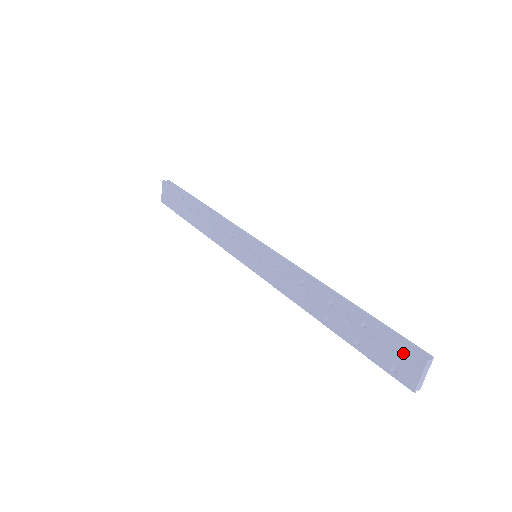
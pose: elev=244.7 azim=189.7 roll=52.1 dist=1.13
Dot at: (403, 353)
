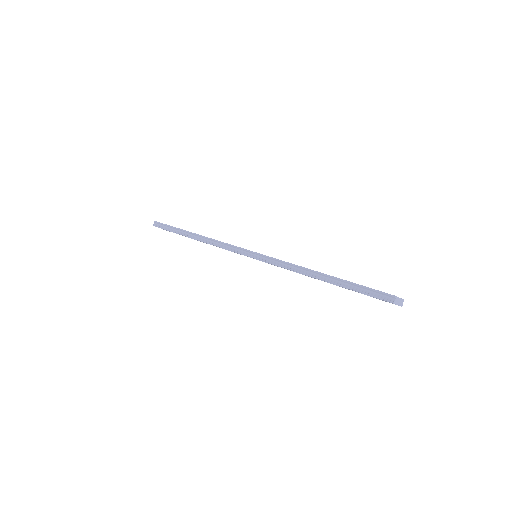
Dot at: occluded
